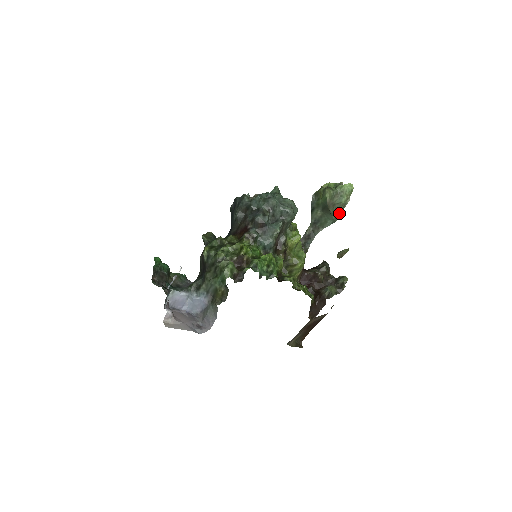
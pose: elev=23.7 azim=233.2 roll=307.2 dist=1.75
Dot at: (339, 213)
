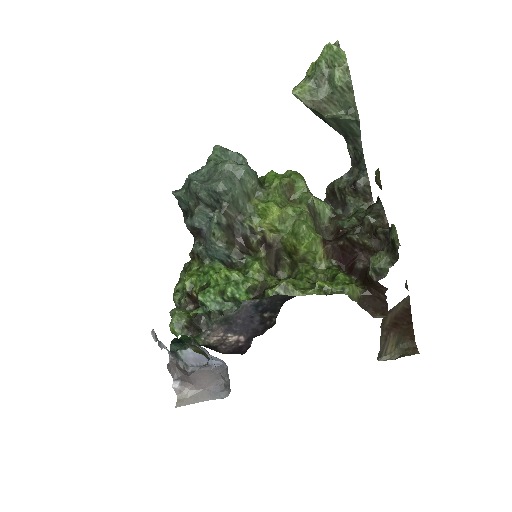
Dot at: (354, 103)
